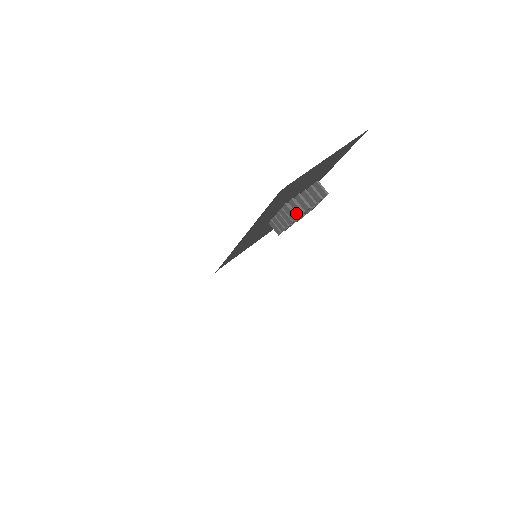
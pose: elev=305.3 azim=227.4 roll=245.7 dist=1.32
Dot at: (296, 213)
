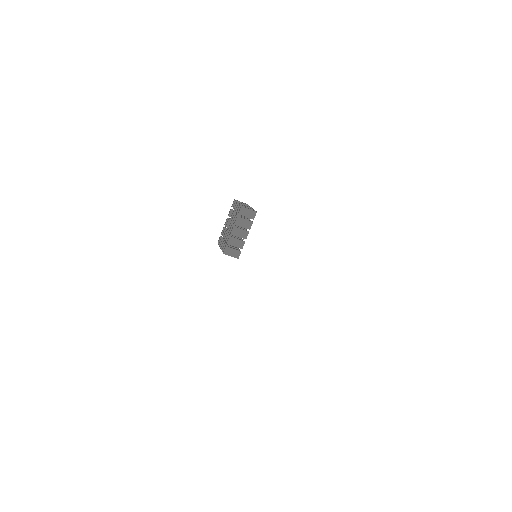
Dot at: (247, 218)
